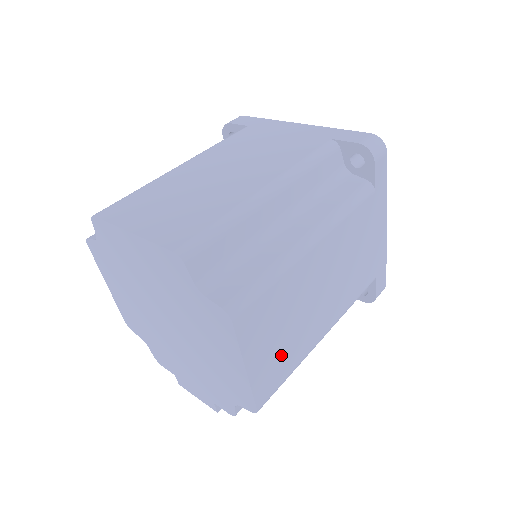
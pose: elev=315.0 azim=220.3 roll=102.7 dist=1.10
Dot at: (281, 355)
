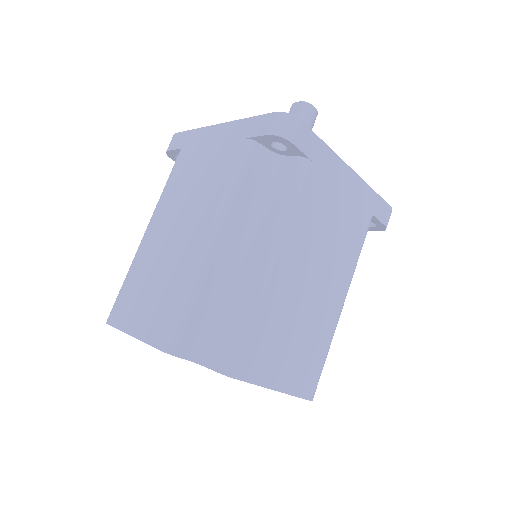
Dot at: (304, 354)
